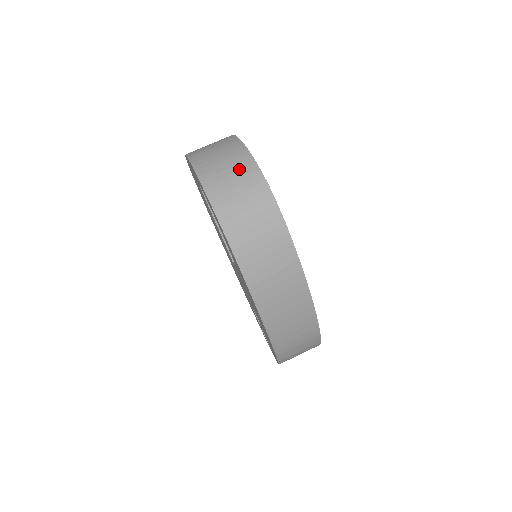
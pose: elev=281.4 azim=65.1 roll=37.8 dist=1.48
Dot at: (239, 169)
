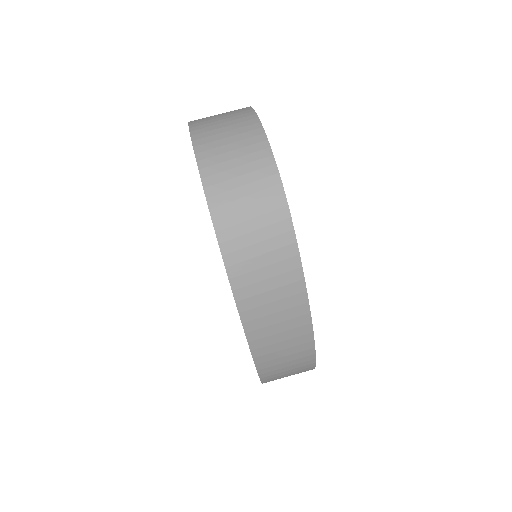
Dot at: (248, 153)
